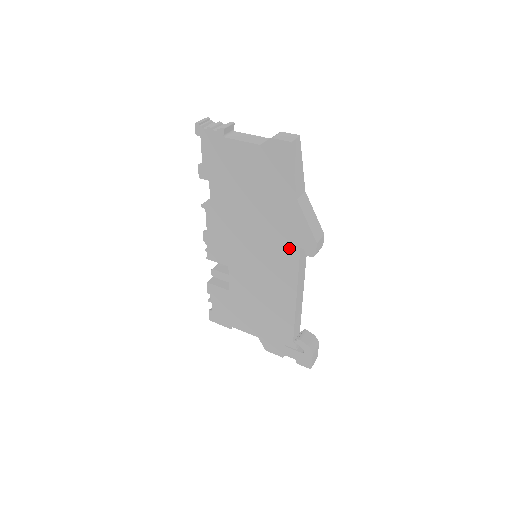
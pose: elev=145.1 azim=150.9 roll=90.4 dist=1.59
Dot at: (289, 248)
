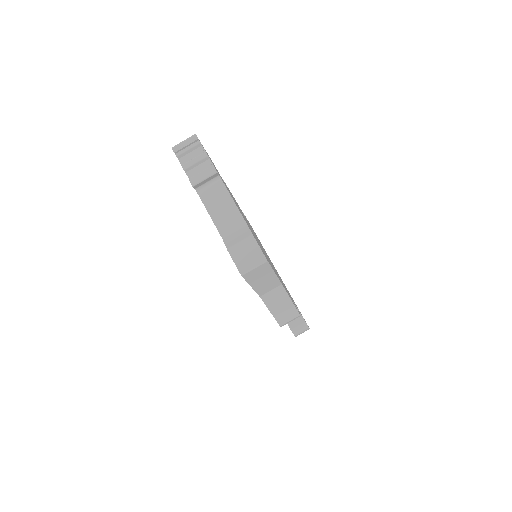
Dot at: occluded
